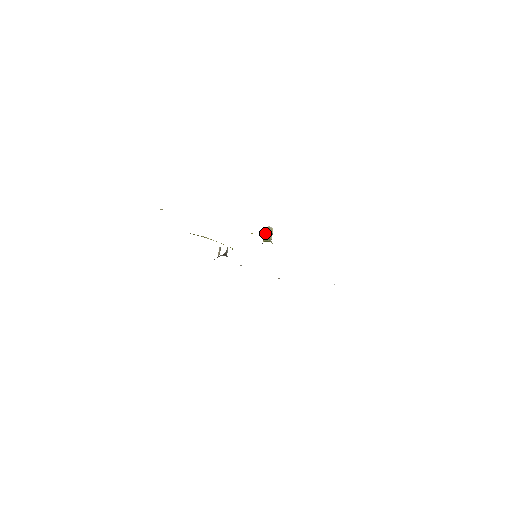
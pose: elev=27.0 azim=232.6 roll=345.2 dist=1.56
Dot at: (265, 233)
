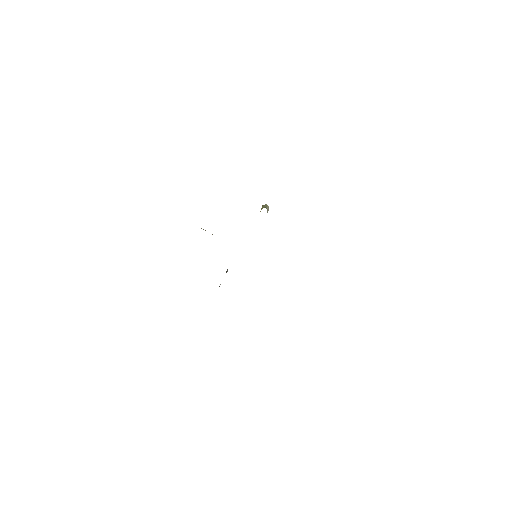
Dot at: occluded
